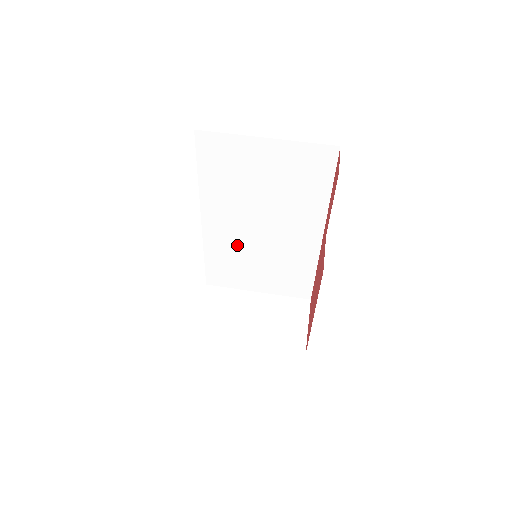
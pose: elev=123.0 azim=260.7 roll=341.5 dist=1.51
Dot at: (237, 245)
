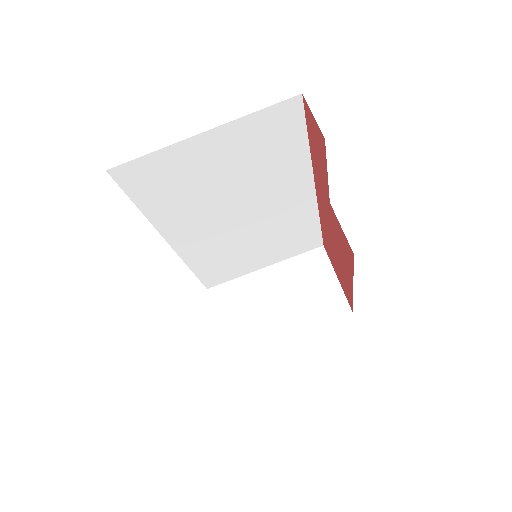
Dot at: (222, 244)
